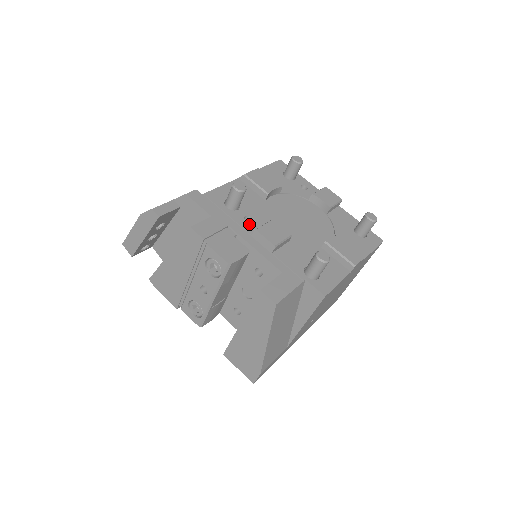
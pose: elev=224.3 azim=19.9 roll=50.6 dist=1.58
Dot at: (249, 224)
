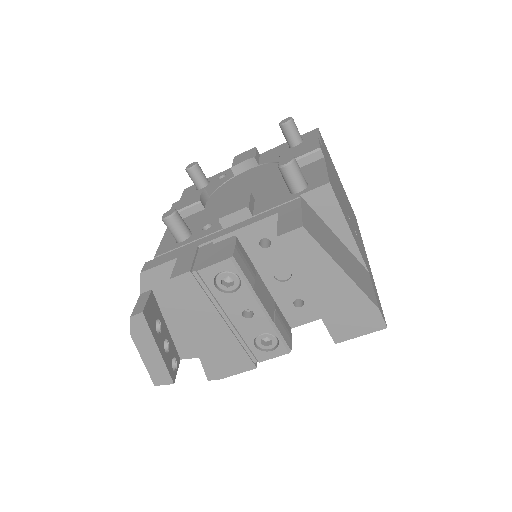
Dot at: (212, 228)
